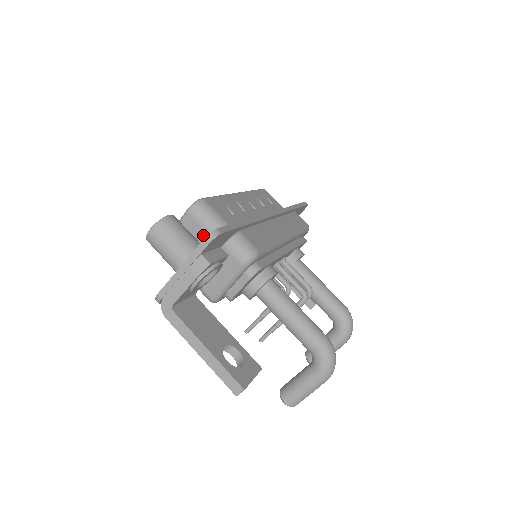
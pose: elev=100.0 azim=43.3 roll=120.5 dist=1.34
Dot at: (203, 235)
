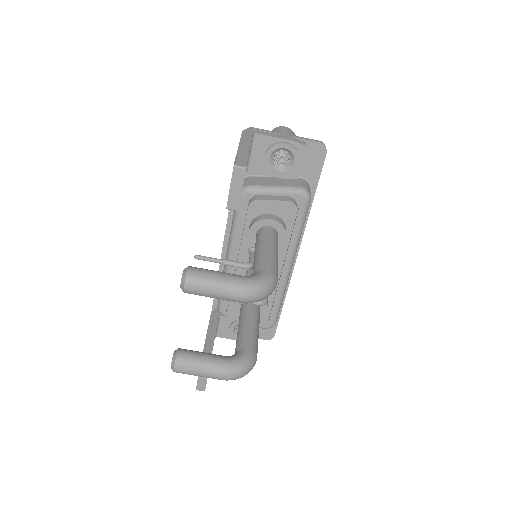
Dot at: occluded
